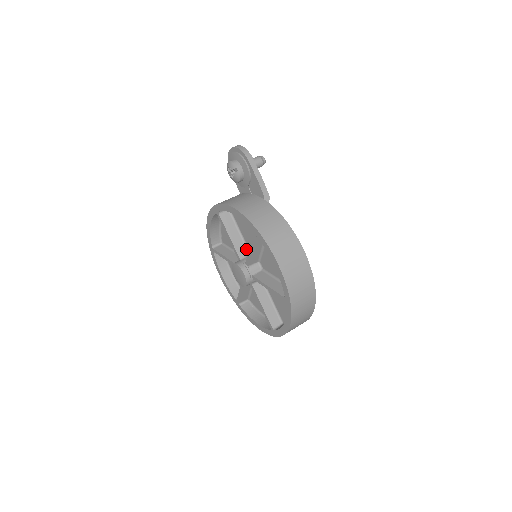
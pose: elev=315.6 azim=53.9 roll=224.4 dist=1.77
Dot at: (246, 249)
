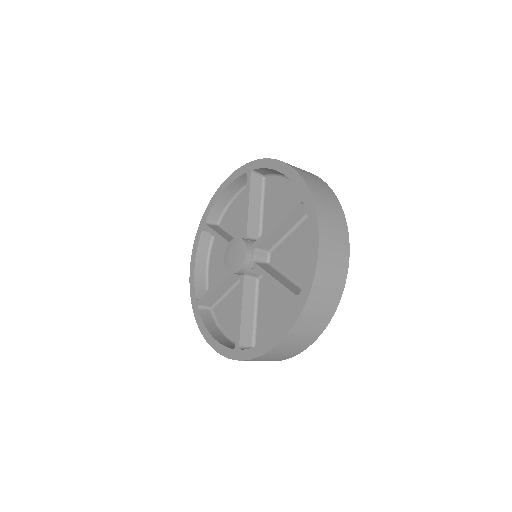
Dot at: occluded
